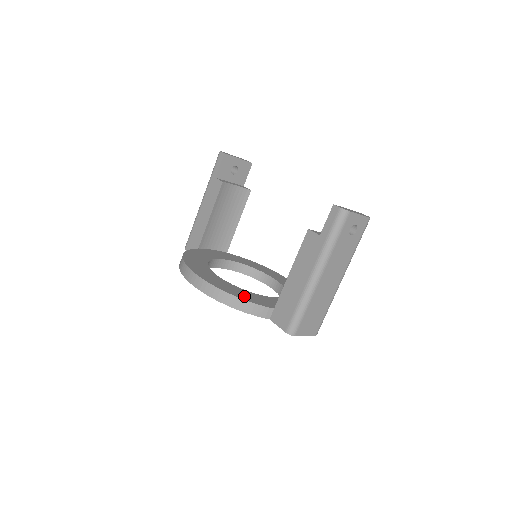
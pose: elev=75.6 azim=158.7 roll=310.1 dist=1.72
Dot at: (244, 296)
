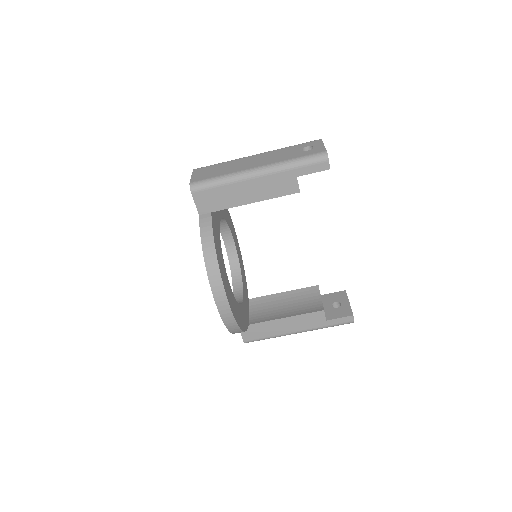
Dot at: (244, 323)
